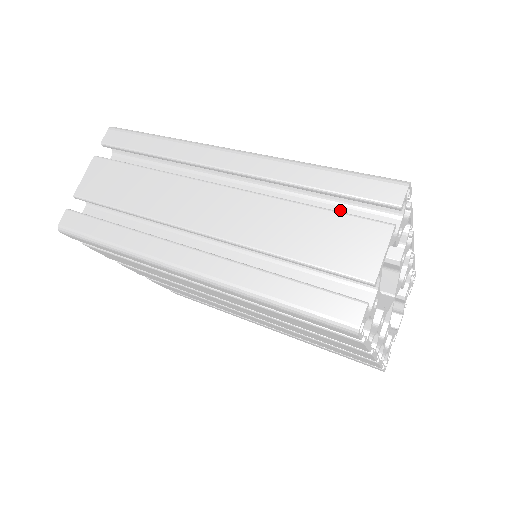
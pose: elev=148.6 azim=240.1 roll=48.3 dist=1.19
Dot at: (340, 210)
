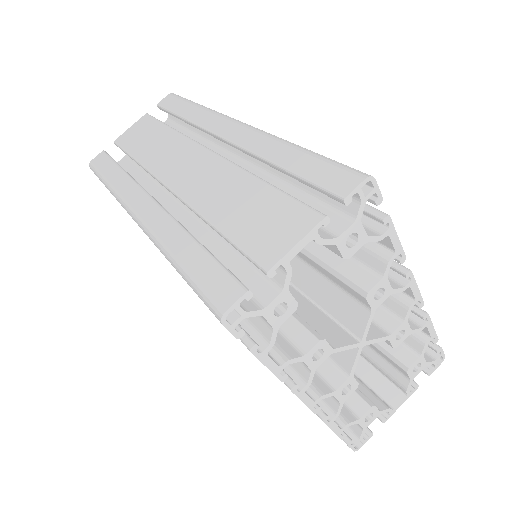
Dot at: (301, 199)
